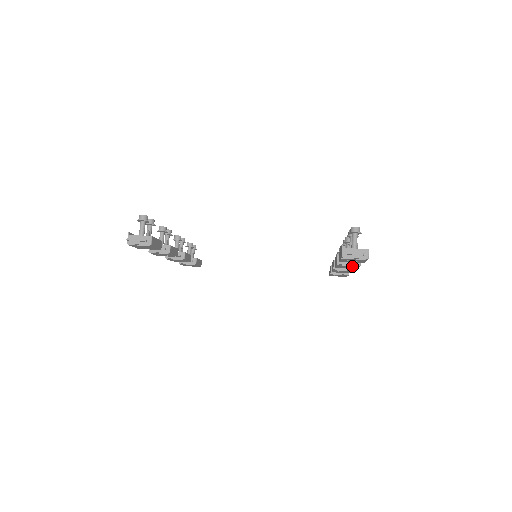
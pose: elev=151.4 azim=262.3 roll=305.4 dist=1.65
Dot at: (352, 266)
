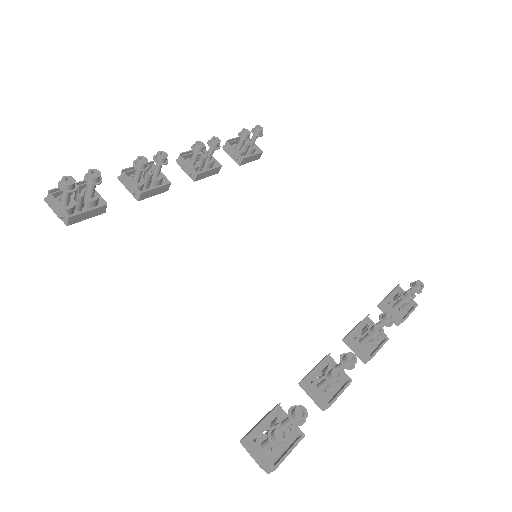
Dot at: occluded
